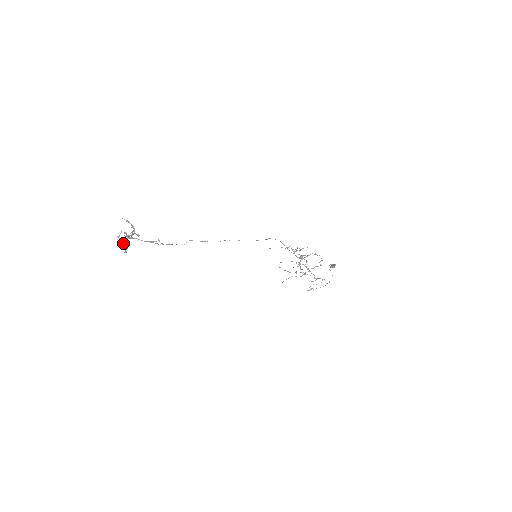
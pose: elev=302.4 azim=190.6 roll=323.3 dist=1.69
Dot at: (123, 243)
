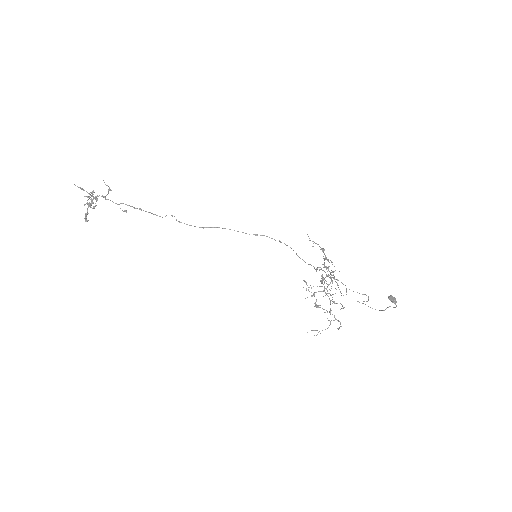
Dot at: (91, 205)
